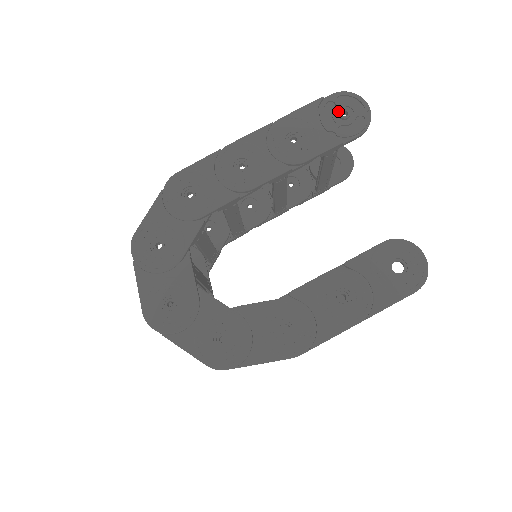
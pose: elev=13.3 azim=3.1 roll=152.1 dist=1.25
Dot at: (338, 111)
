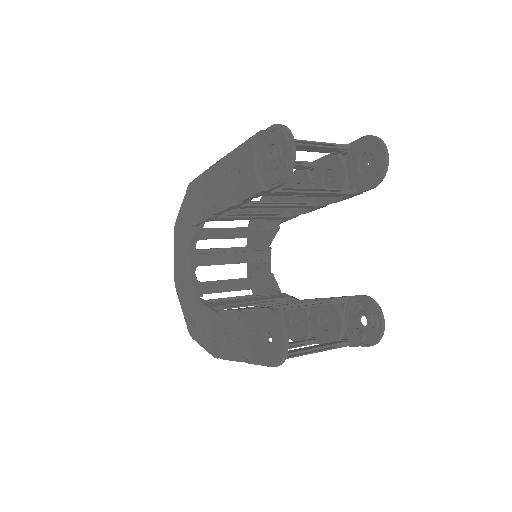
Dot at: (271, 149)
